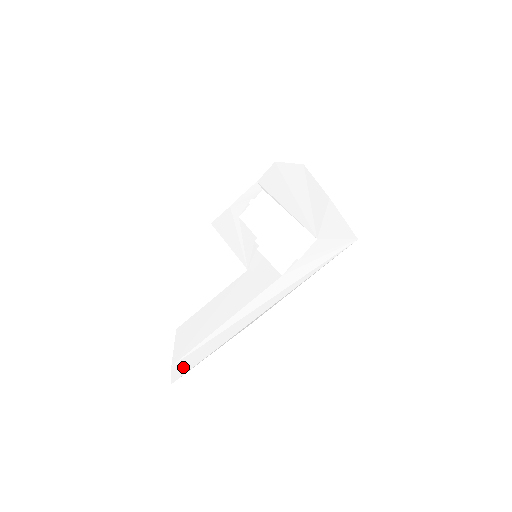
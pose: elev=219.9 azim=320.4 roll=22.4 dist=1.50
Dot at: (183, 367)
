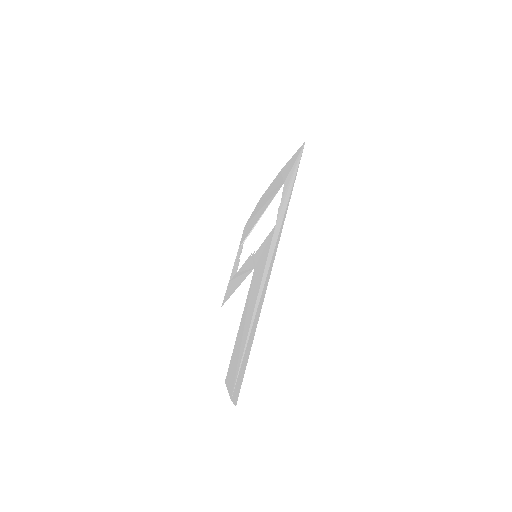
Dot at: (239, 380)
